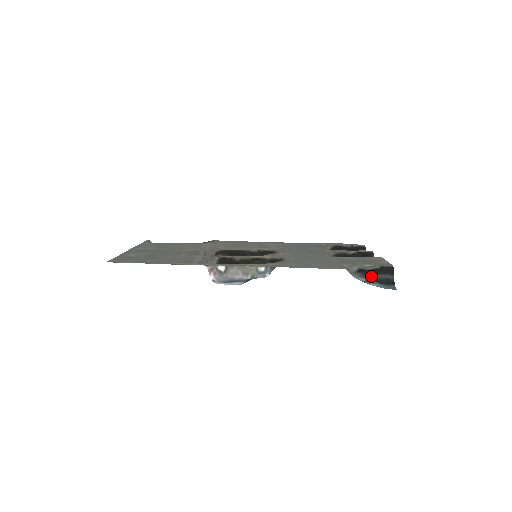
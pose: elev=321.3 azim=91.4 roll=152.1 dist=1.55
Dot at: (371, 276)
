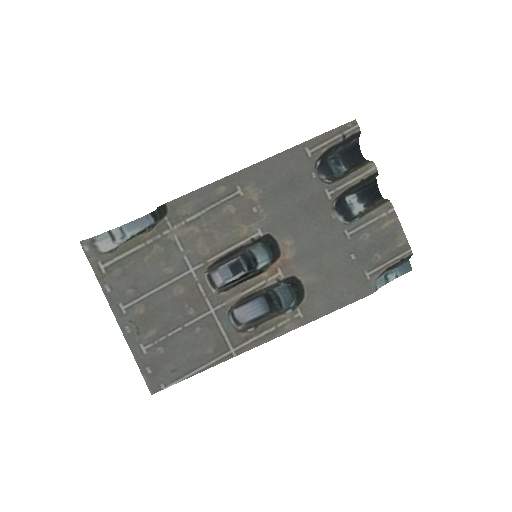
Dot at: (390, 269)
